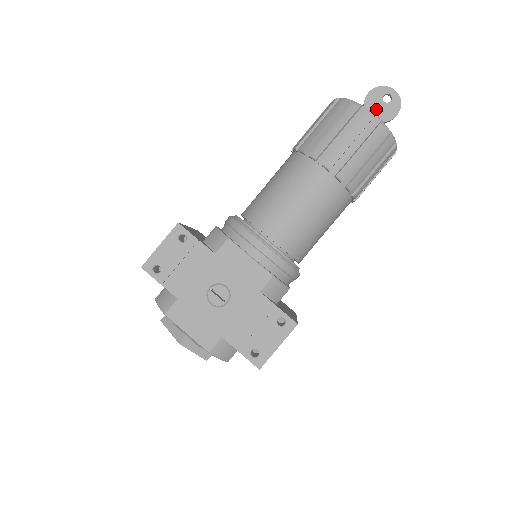
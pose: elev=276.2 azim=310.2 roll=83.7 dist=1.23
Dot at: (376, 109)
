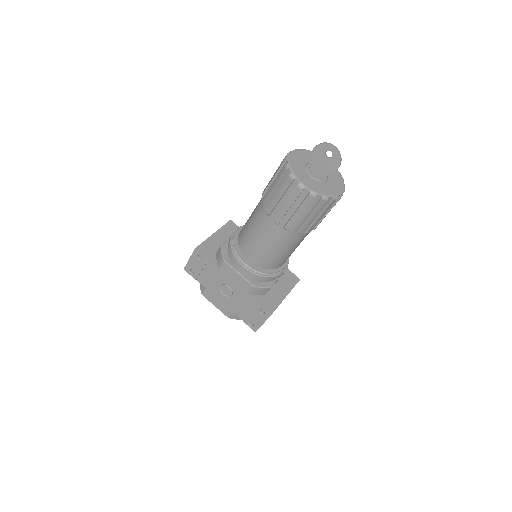
Dot at: (320, 163)
